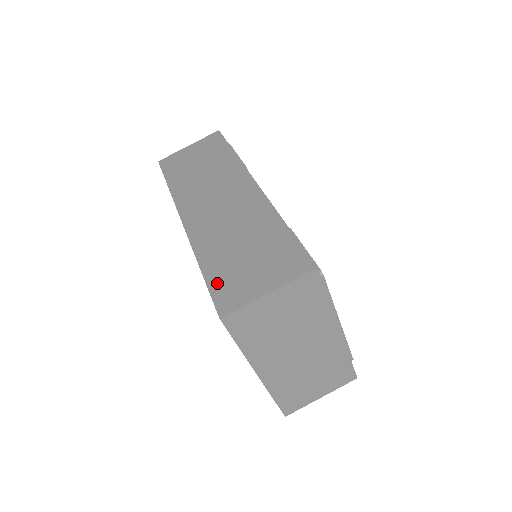
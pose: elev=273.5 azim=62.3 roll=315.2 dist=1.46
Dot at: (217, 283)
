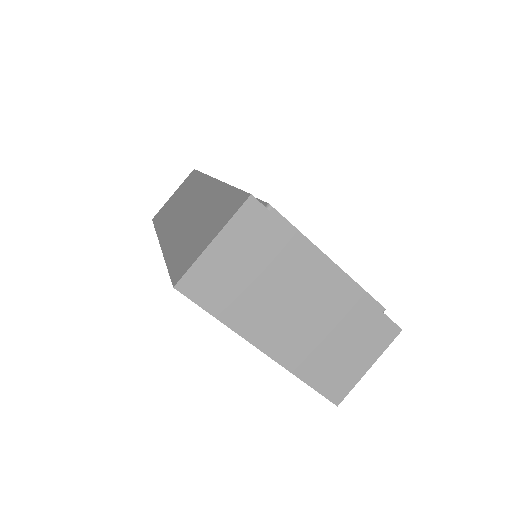
Dot at: (175, 264)
